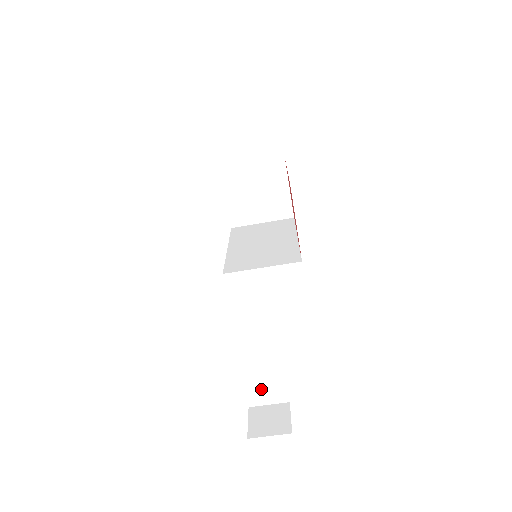
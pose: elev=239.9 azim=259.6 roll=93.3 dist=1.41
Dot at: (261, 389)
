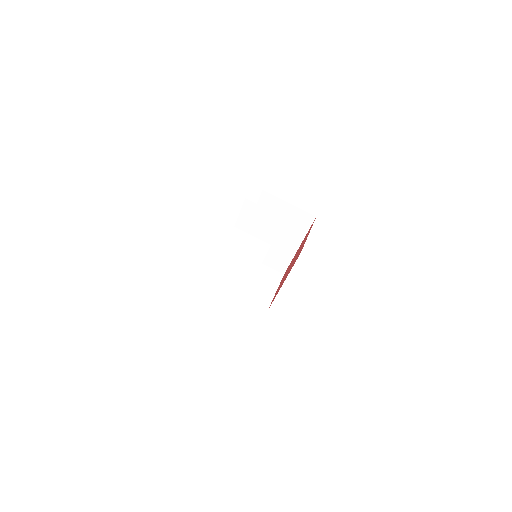
Dot at: (222, 280)
